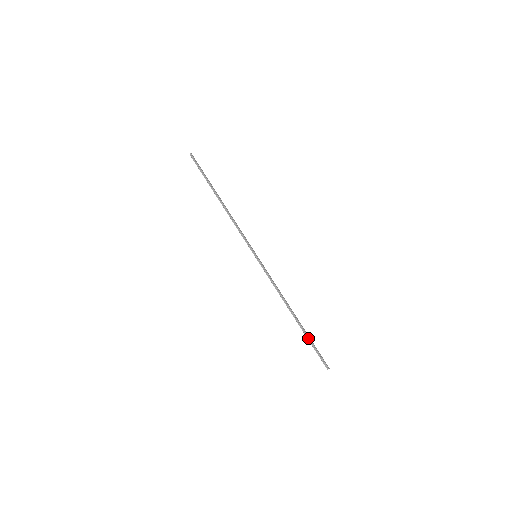
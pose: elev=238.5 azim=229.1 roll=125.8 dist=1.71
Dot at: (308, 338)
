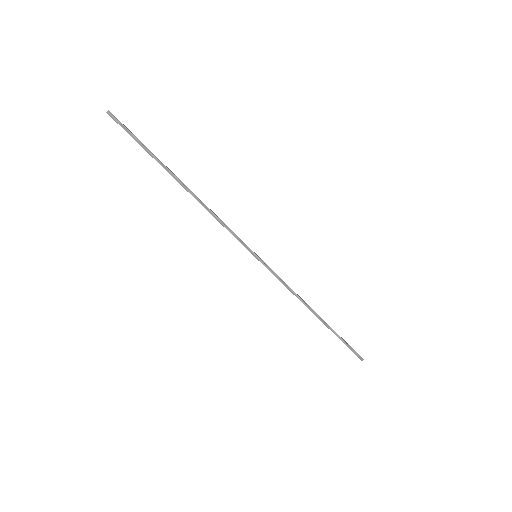
Dot at: (337, 336)
